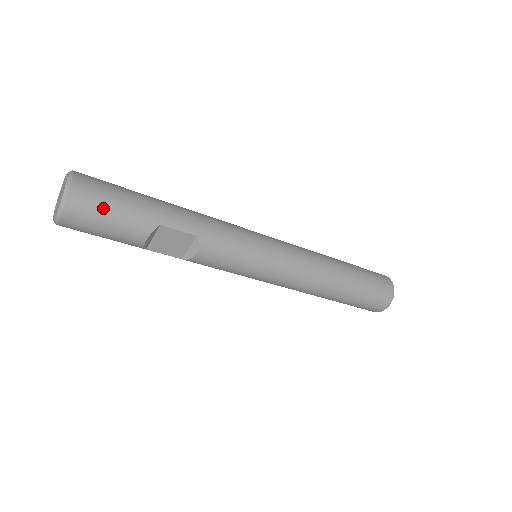
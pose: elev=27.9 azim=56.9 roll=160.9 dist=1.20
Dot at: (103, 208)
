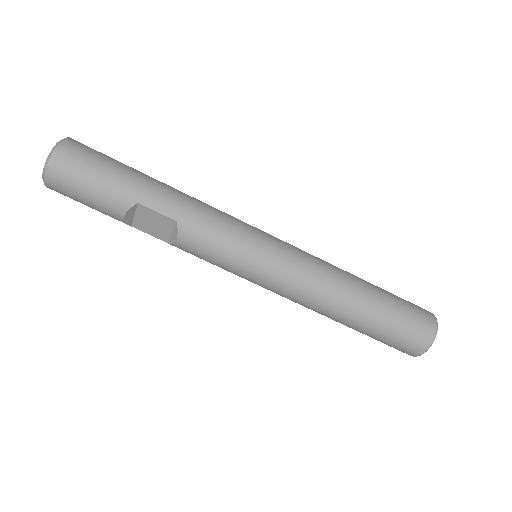
Dot at: (82, 177)
